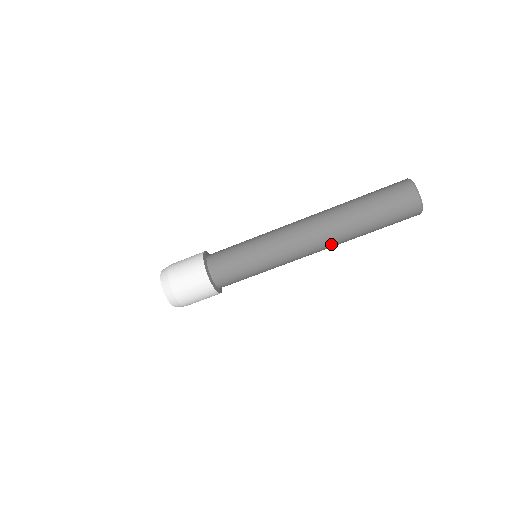
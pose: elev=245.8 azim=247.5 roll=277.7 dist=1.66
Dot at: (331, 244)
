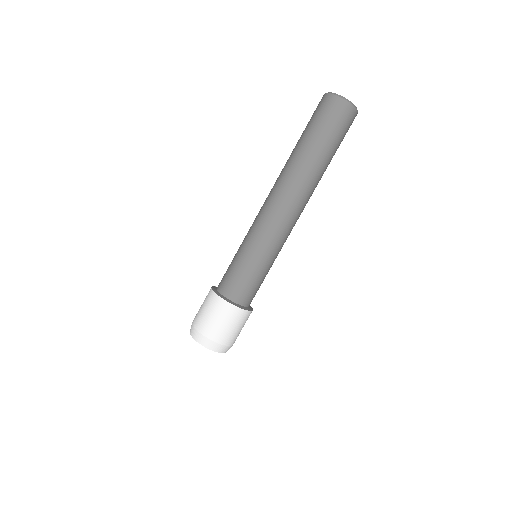
Dot at: (306, 194)
